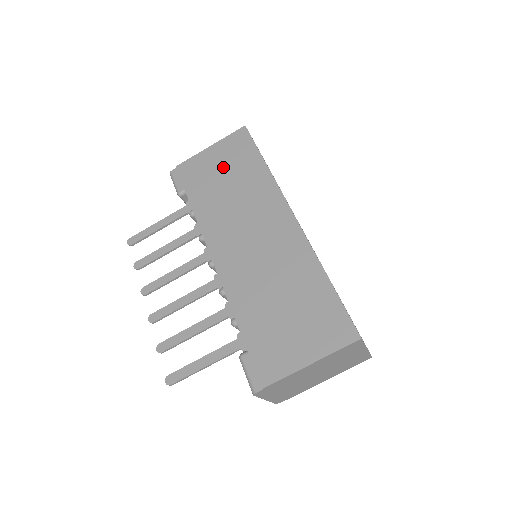
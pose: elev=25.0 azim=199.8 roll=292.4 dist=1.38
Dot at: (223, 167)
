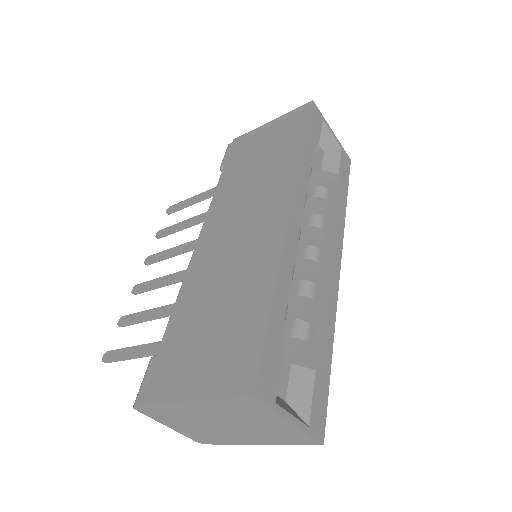
Dot at: (266, 144)
